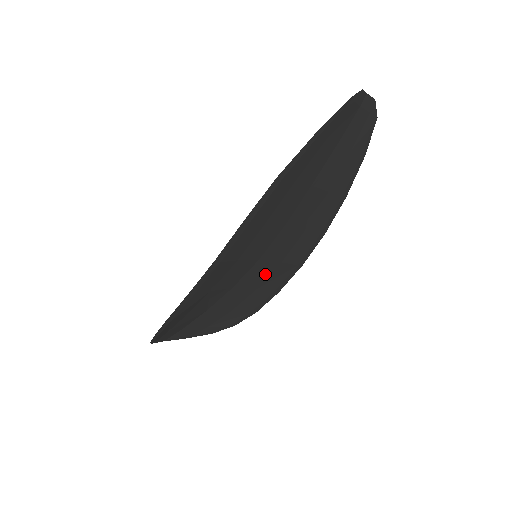
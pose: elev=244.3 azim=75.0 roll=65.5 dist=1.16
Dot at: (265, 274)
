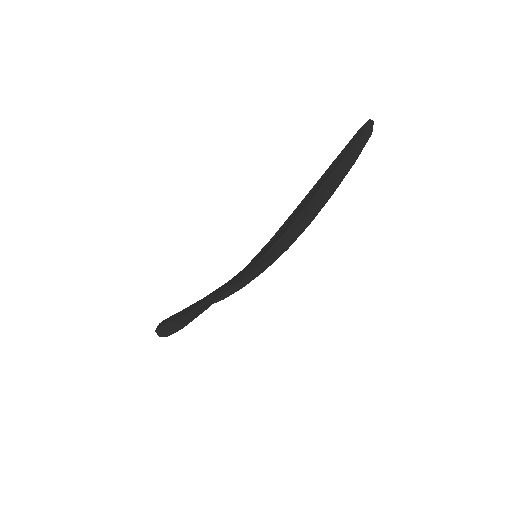
Dot at: (259, 264)
